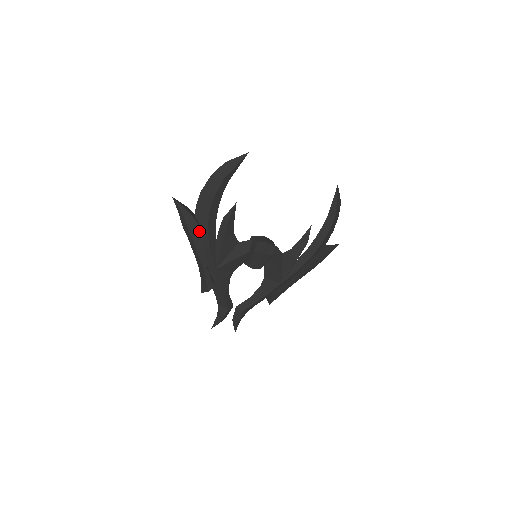
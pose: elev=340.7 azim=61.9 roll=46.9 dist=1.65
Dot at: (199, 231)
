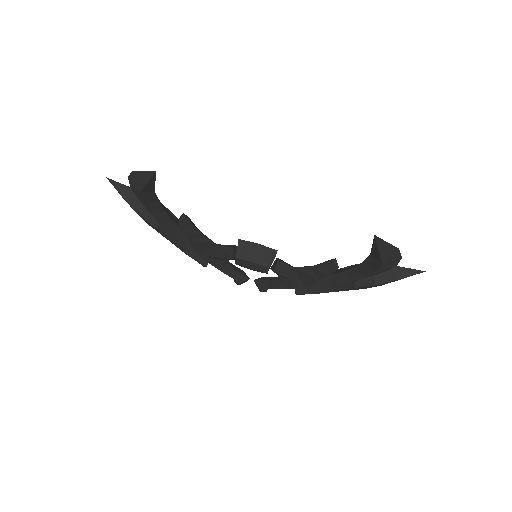
Dot at: (151, 225)
